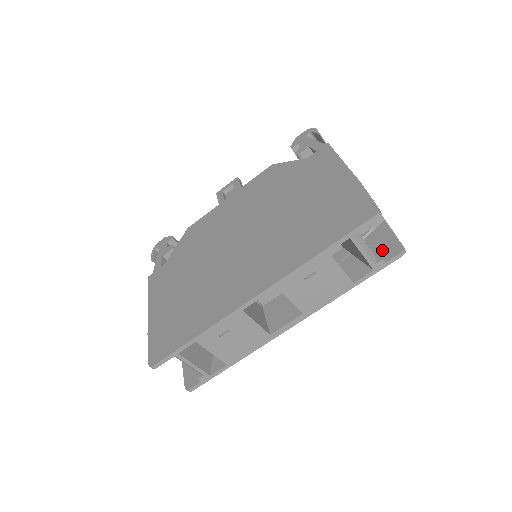
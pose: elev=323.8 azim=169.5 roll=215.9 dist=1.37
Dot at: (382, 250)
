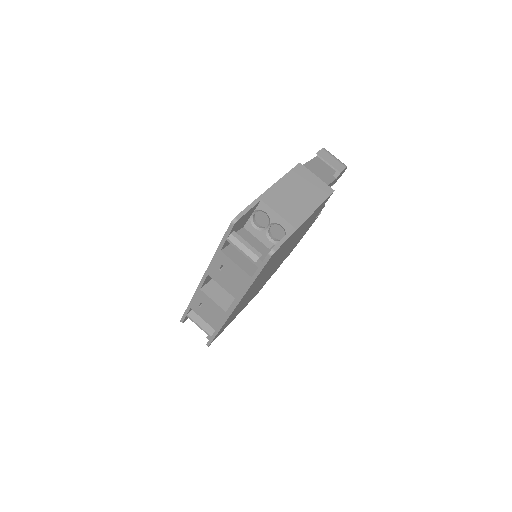
Dot at: occluded
